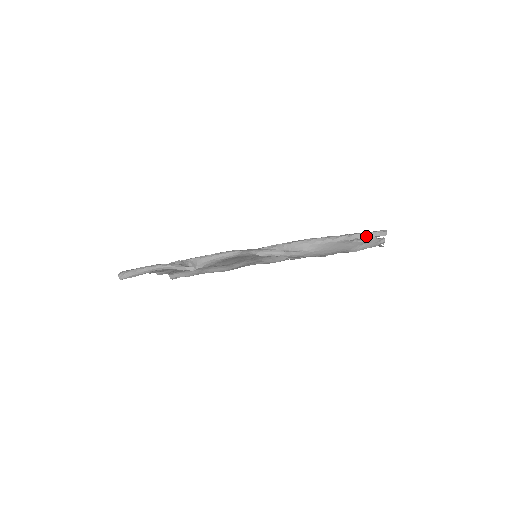
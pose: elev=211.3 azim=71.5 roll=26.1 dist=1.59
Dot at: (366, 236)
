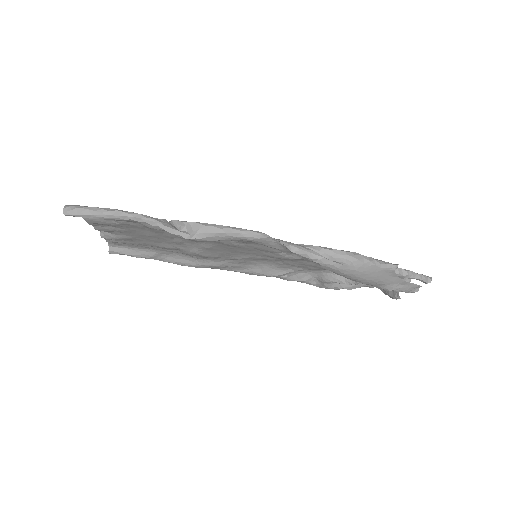
Dot at: (411, 275)
